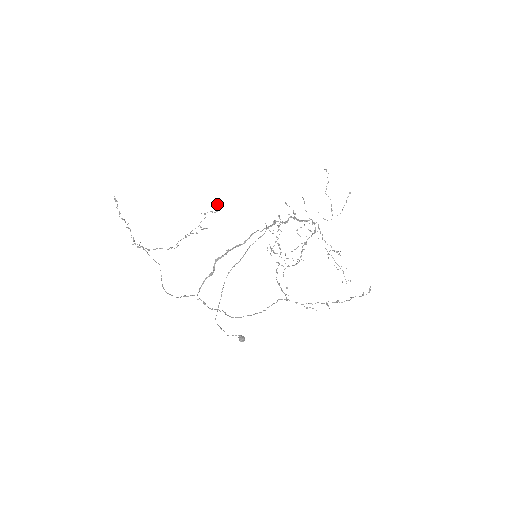
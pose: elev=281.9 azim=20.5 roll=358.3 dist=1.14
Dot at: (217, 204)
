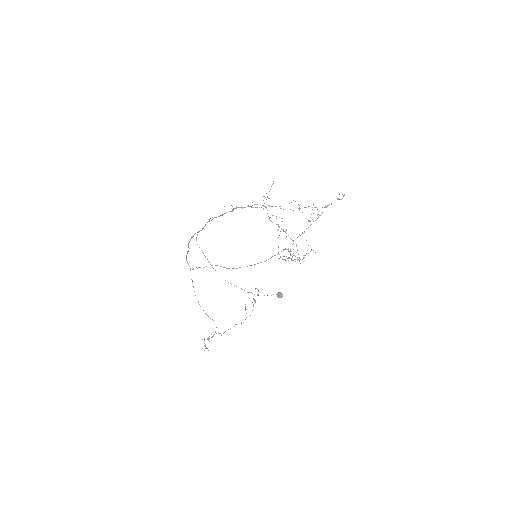
Dot at: occluded
